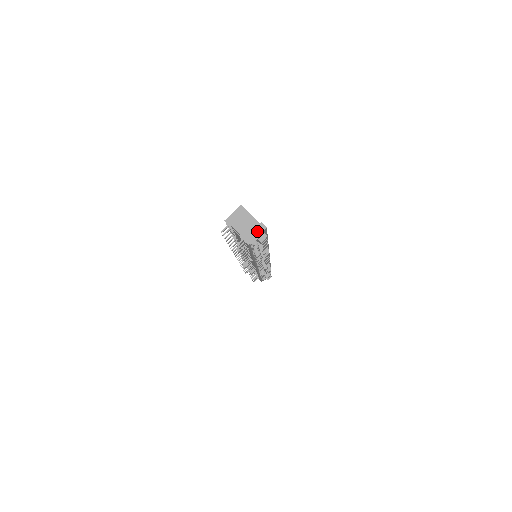
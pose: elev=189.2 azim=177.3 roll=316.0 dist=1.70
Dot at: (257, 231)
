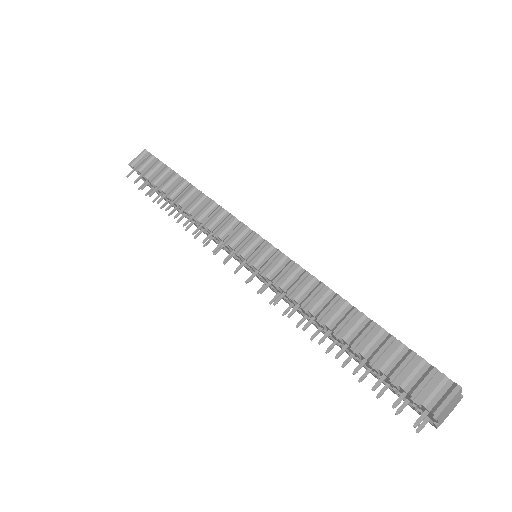
Dot at: (453, 408)
